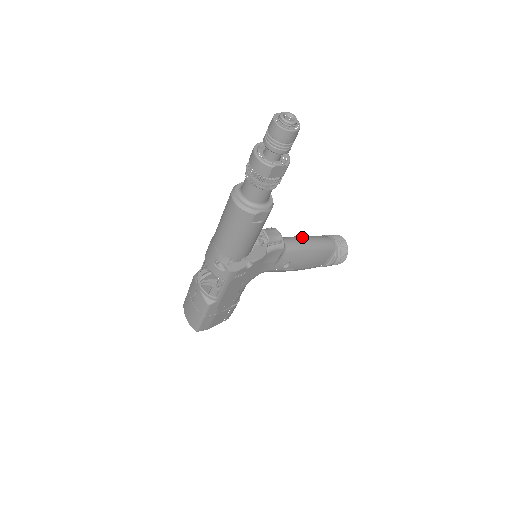
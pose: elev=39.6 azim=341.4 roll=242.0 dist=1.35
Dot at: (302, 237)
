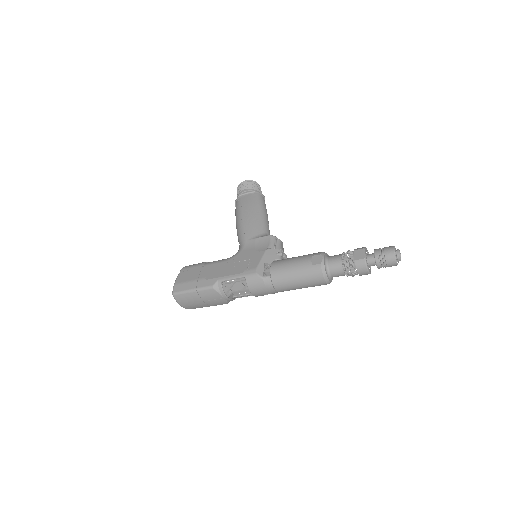
Dot at: (266, 218)
